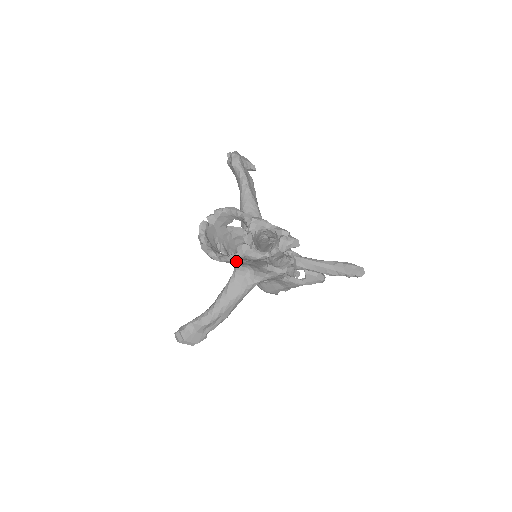
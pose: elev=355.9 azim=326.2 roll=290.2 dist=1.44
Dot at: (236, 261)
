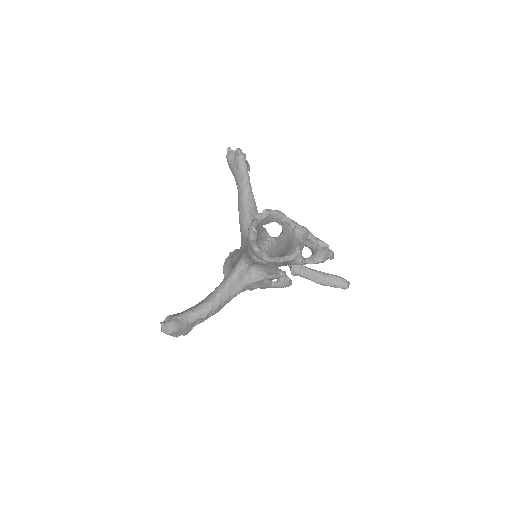
Dot at: (255, 260)
